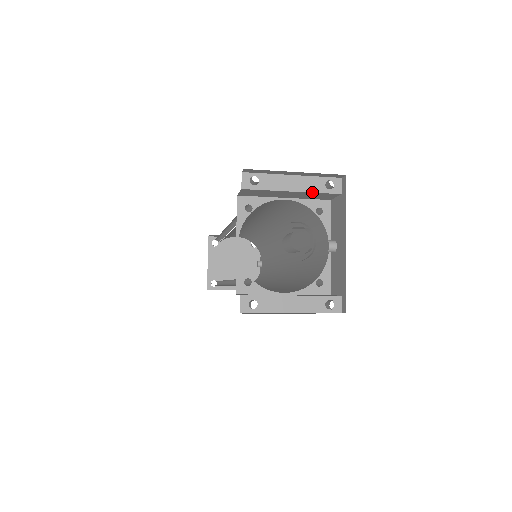
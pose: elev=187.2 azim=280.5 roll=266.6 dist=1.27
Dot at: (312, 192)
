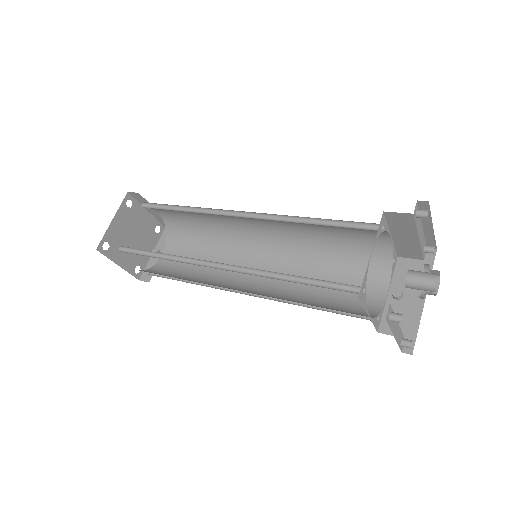
Dot at: (421, 247)
